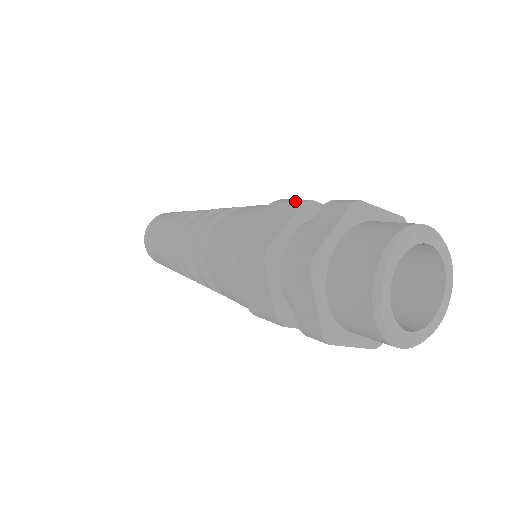
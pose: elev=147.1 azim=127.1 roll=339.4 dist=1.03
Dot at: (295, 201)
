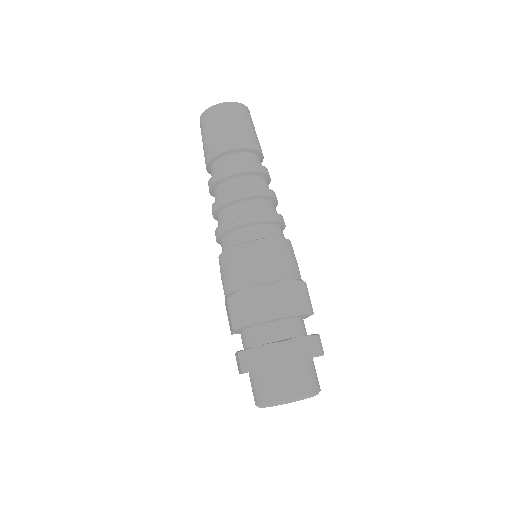
Dot at: (274, 309)
